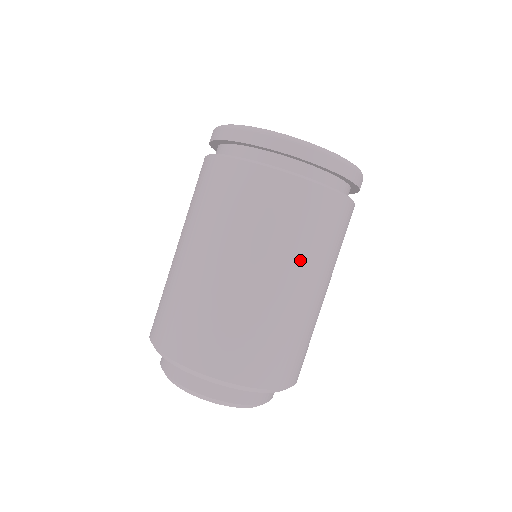
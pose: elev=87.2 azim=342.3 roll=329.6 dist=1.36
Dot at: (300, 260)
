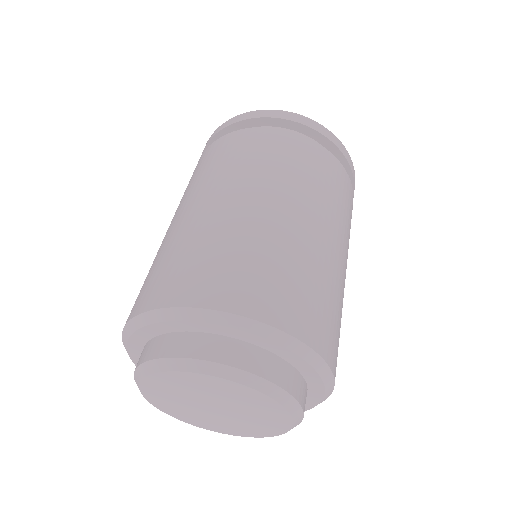
Dot at: (327, 210)
